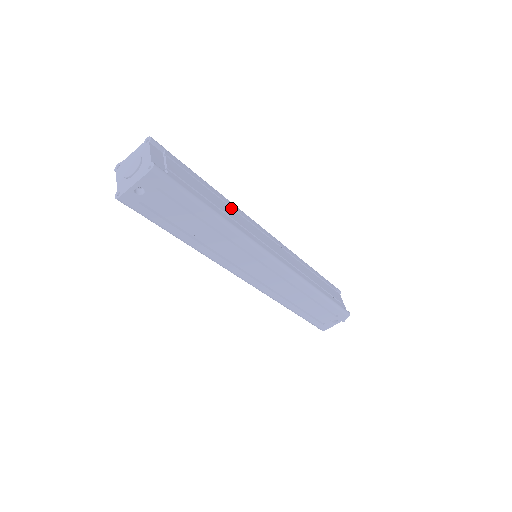
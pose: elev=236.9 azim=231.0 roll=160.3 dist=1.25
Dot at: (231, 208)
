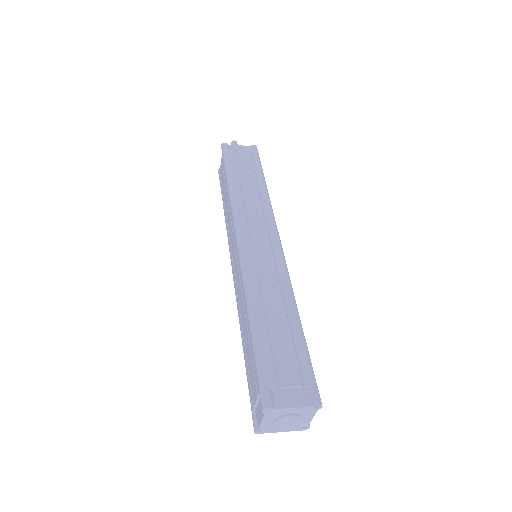
Dot at: occluded
